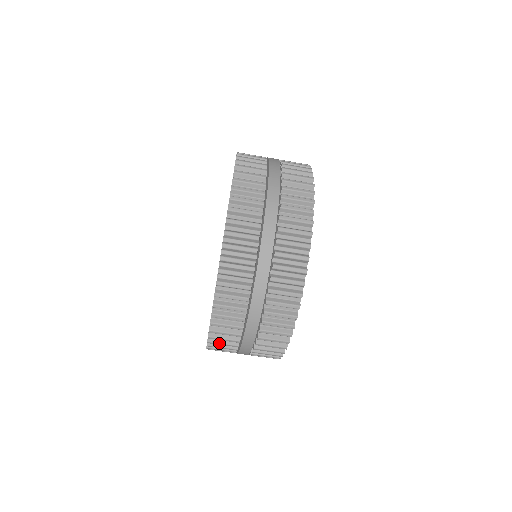
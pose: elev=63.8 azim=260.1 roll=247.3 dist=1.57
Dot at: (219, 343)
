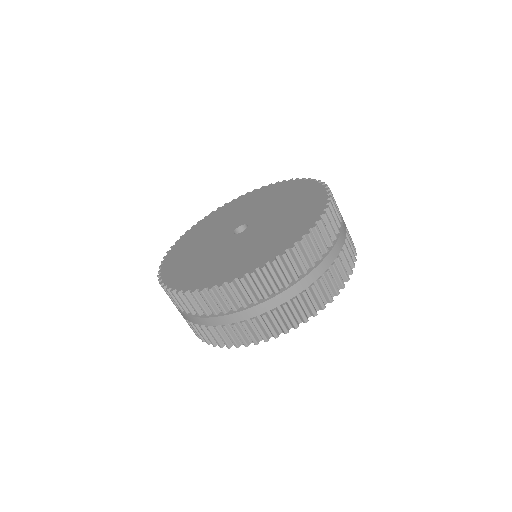
Dot at: (173, 298)
